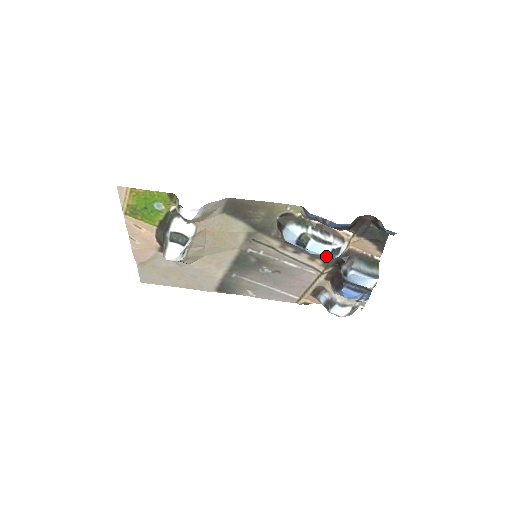
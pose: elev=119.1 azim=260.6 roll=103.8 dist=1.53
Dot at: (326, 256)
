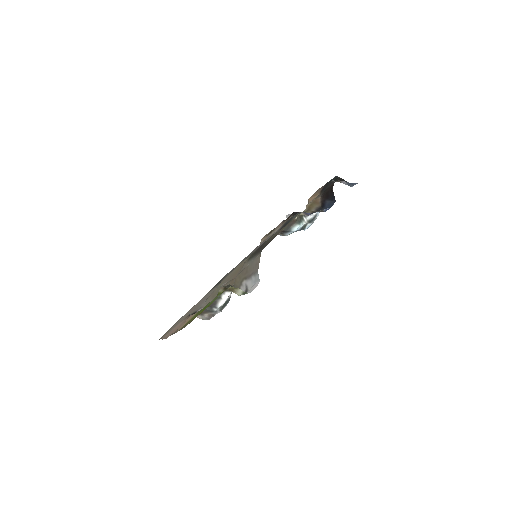
Dot at: occluded
